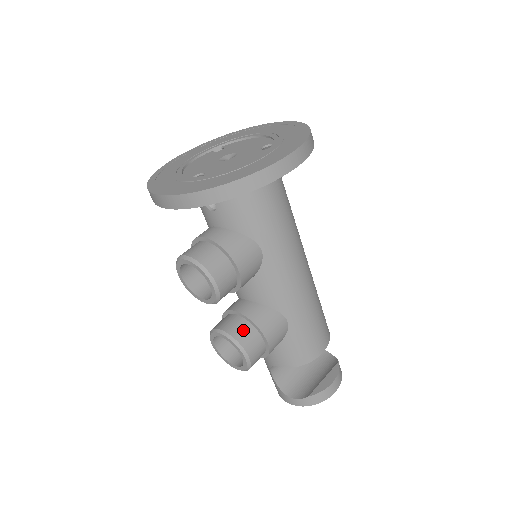
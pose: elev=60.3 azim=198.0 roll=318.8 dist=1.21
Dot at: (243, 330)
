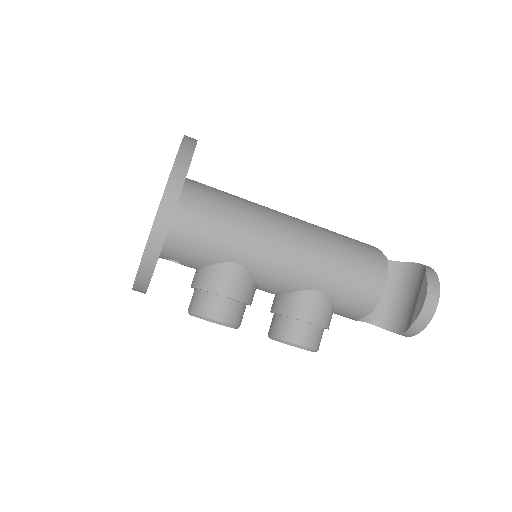
Dot at: (282, 327)
